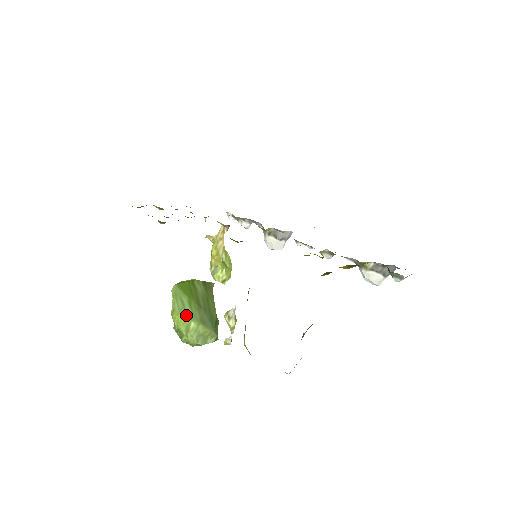
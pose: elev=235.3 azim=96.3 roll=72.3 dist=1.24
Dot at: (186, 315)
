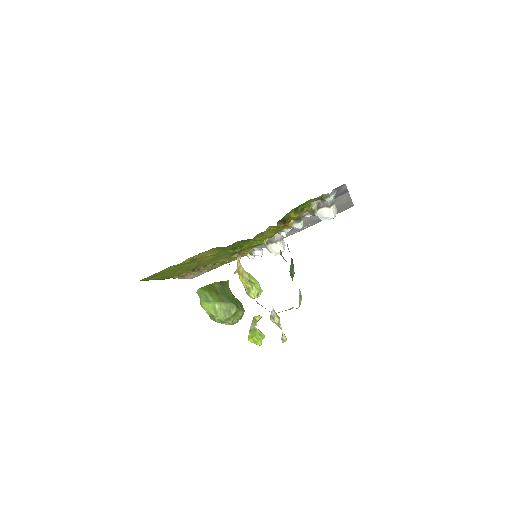
Dot at: (210, 302)
